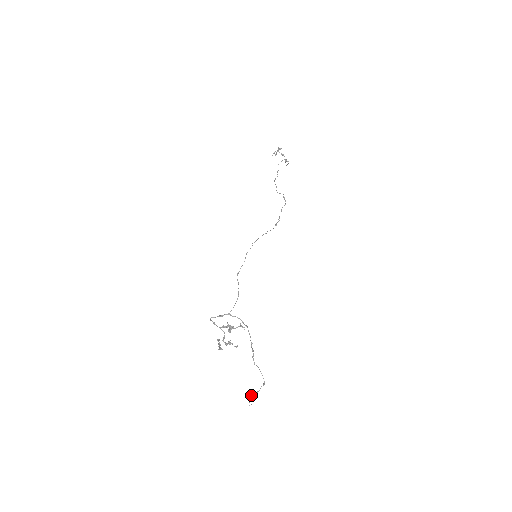
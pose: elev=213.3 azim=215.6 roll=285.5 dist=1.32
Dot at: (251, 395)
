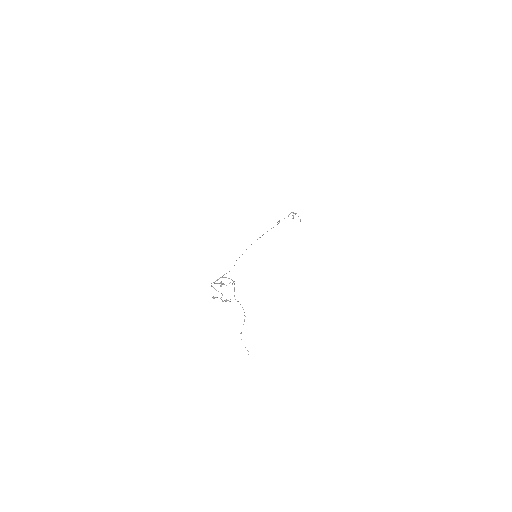
Dot at: (240, 333)
